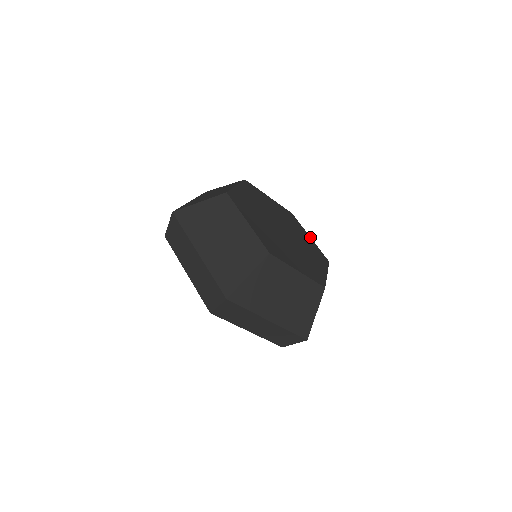
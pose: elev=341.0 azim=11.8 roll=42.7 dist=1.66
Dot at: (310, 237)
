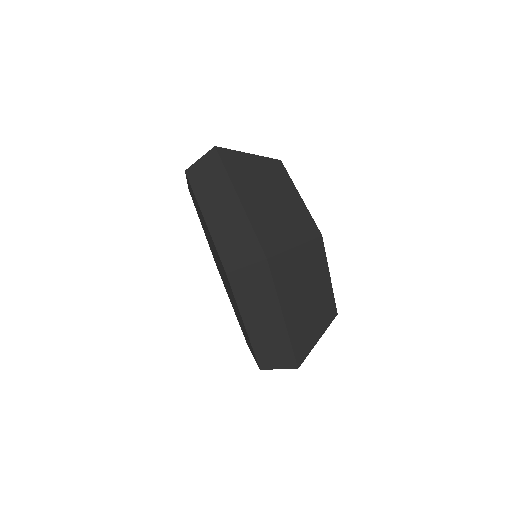
Dot at: occluded
